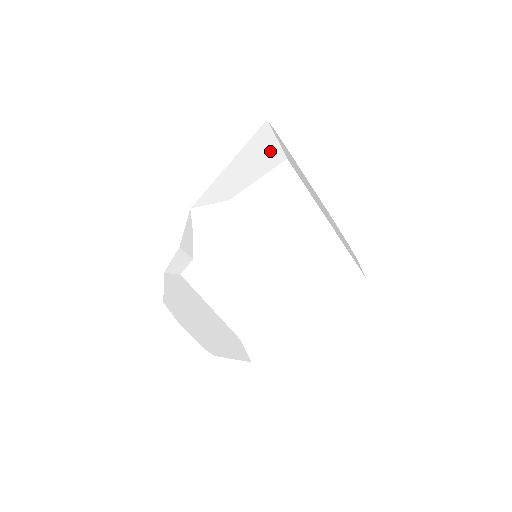
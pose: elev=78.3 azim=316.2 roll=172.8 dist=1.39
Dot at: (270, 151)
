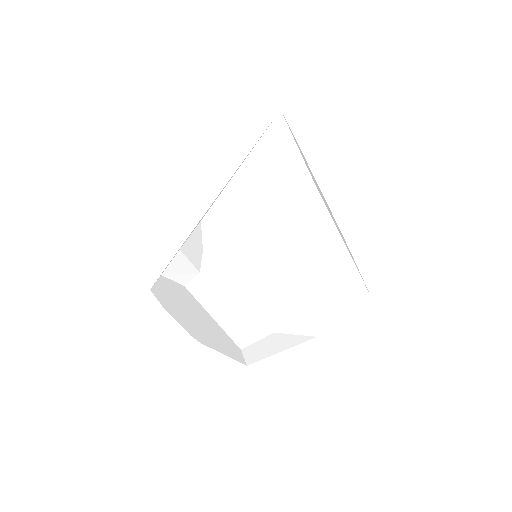
Dot at: (289, 159)
